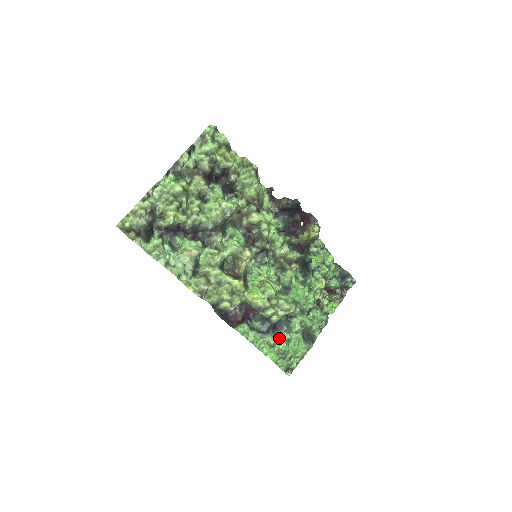
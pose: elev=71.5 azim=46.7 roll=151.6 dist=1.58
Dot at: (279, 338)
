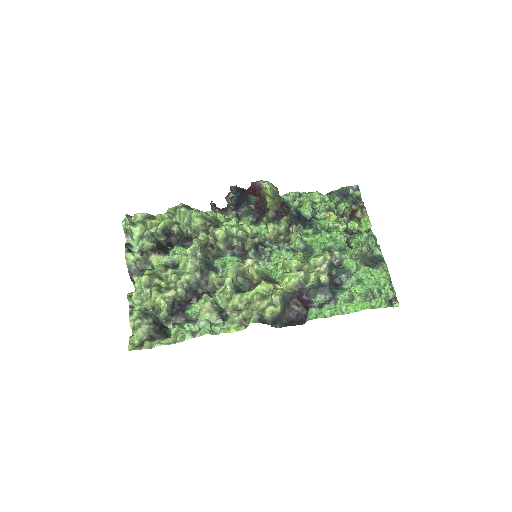
Dot at: (349, 288)
